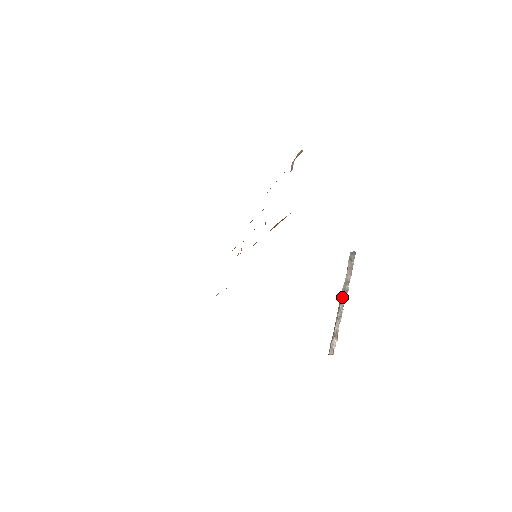
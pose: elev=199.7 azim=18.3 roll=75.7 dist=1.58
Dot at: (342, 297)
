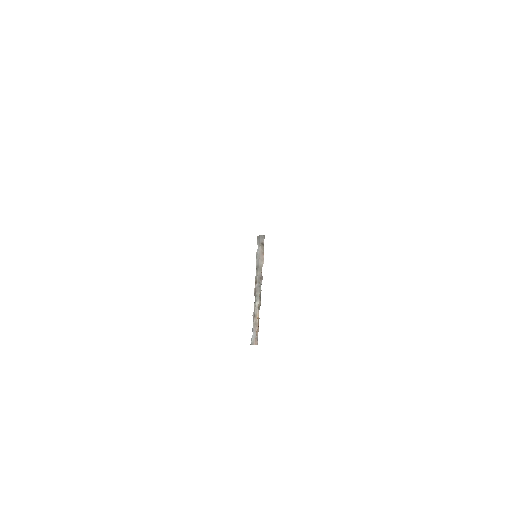
Dot at: (259, 284)
